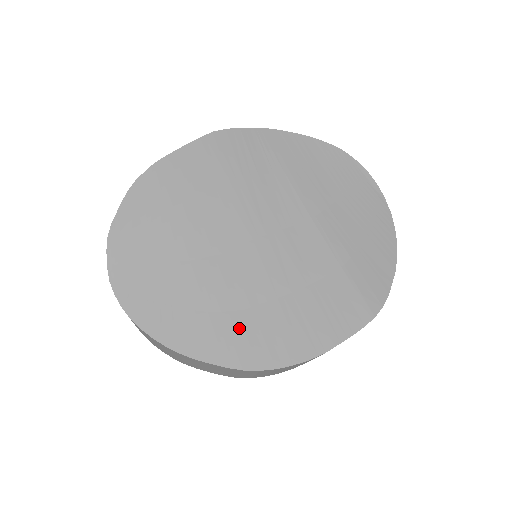
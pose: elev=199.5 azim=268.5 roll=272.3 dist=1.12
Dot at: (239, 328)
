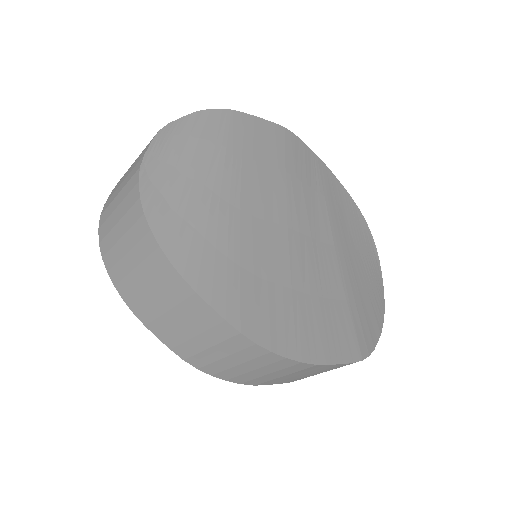
Dot at: (251, 291)
